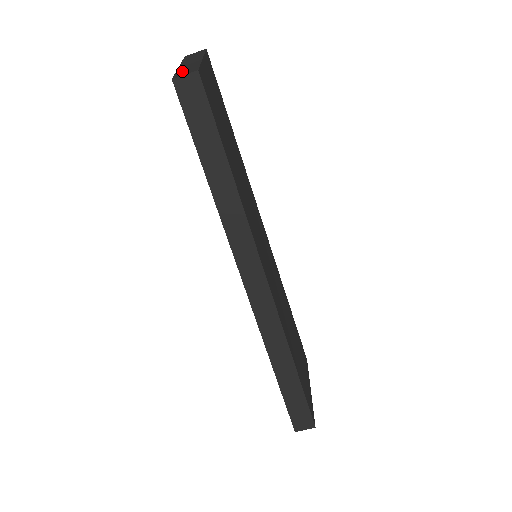
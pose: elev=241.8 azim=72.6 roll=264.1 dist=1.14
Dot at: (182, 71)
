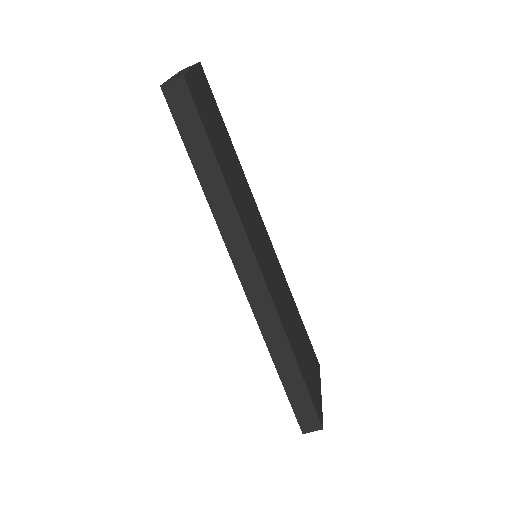
Dot at: (171, 79)
